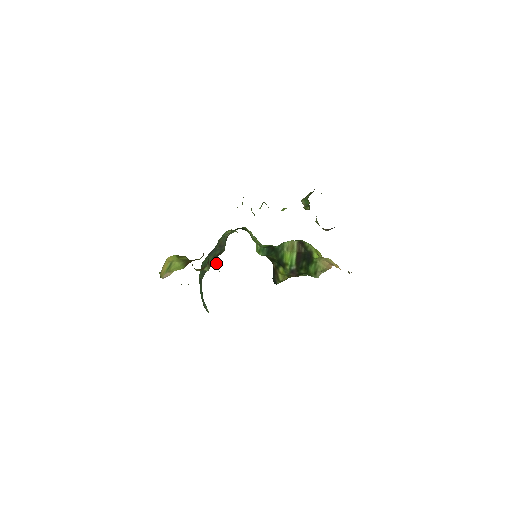
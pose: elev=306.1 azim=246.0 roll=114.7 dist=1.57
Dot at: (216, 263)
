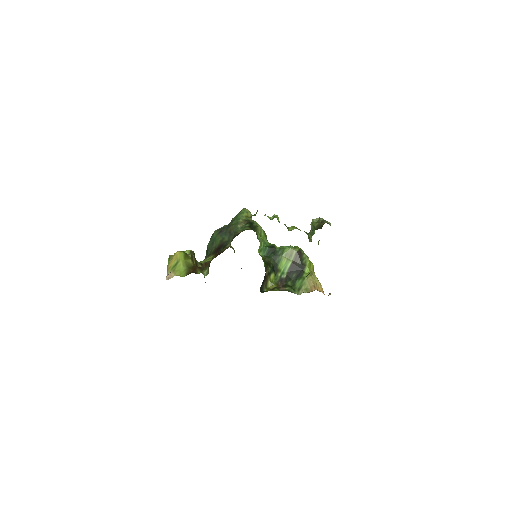
Dot at: occluded
